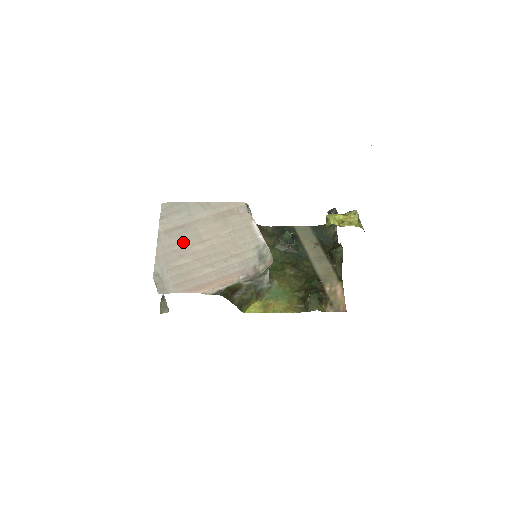
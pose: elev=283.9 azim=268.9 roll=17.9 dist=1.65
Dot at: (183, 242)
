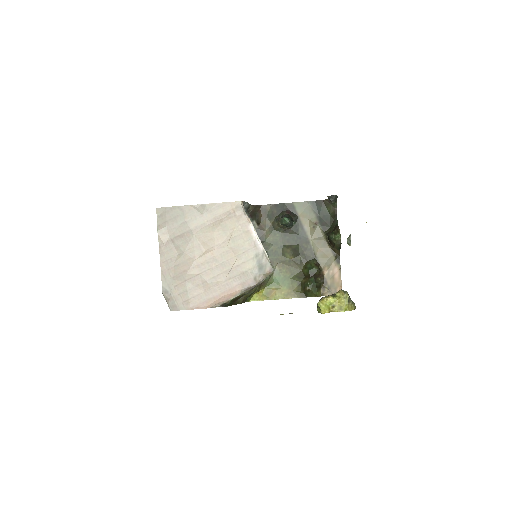
Dot at: (184, 255)
